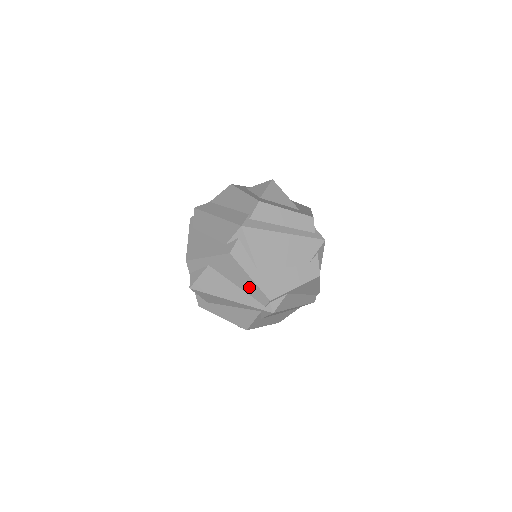
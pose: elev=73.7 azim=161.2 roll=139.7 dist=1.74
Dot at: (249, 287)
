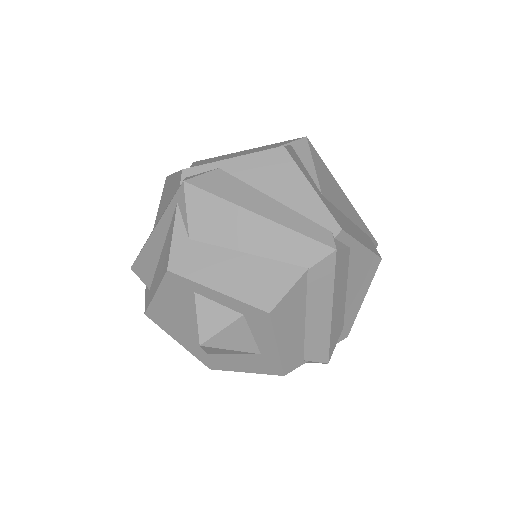
Dot at: (172, 188)
